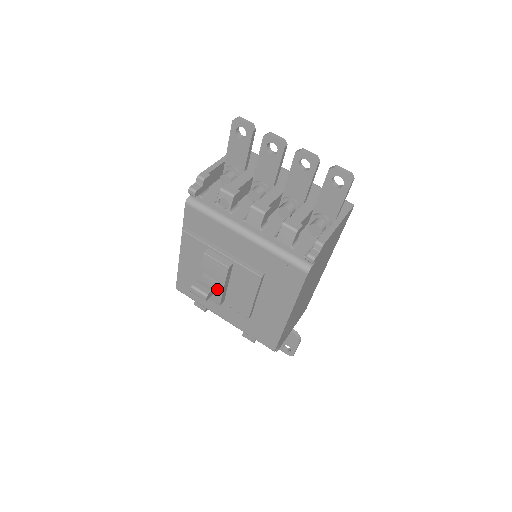
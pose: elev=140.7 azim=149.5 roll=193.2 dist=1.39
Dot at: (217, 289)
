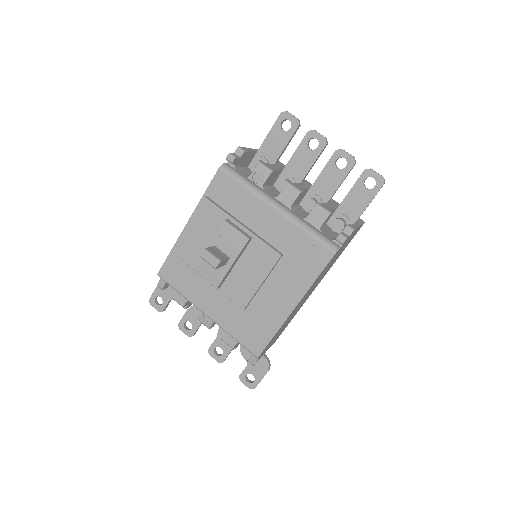
Dot at: (223, 266)
